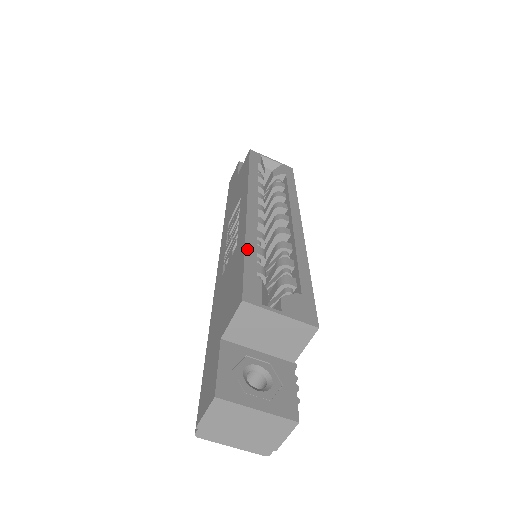
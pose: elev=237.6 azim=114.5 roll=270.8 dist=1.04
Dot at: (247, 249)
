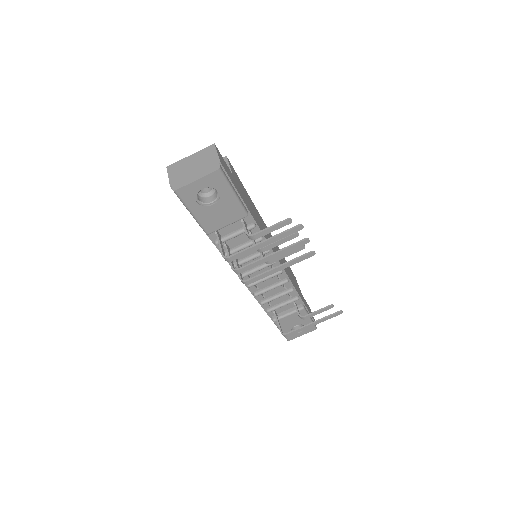
Dot at: occluded
